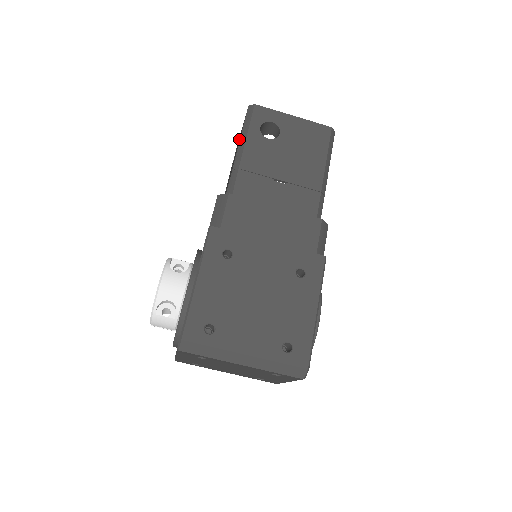
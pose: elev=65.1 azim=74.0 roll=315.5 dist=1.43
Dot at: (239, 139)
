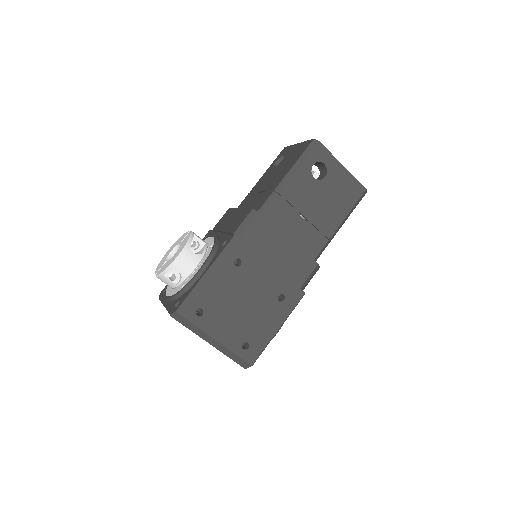
Dot at: (292, 158)
